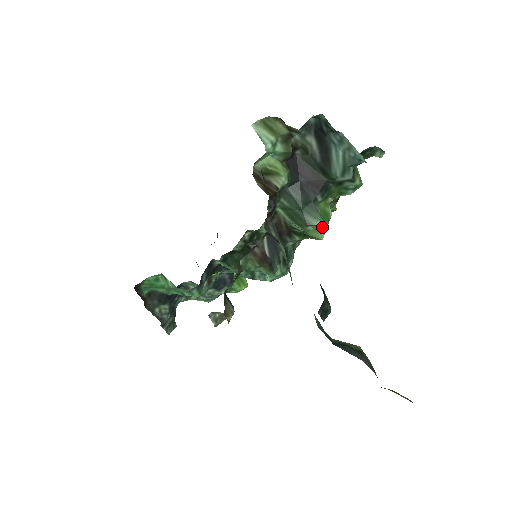
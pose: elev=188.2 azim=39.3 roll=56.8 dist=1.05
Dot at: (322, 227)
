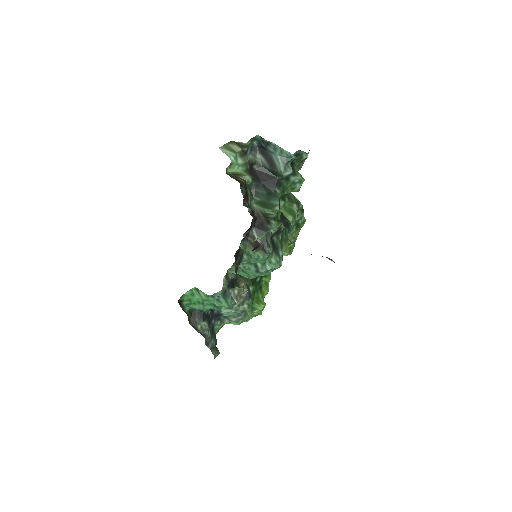
Dot at: (289, 214)
